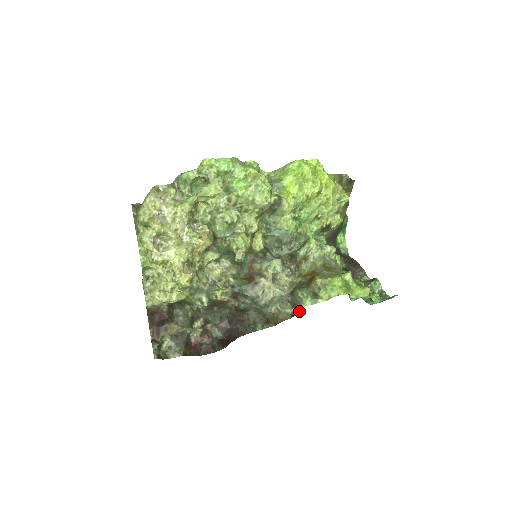
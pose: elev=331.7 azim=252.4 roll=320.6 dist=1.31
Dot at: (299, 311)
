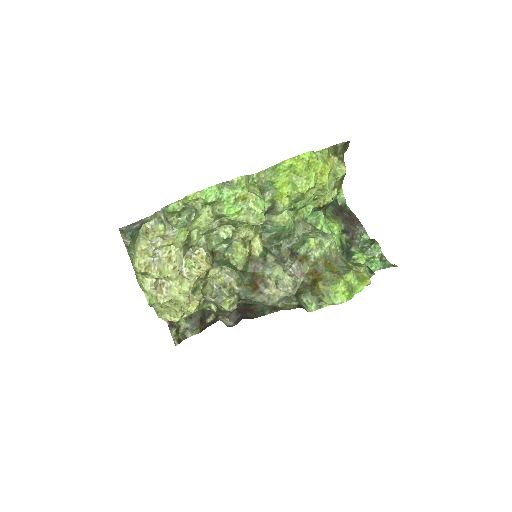
Dot at: occluded
